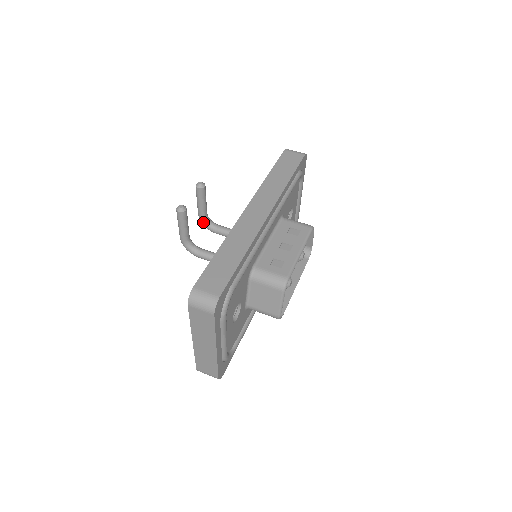
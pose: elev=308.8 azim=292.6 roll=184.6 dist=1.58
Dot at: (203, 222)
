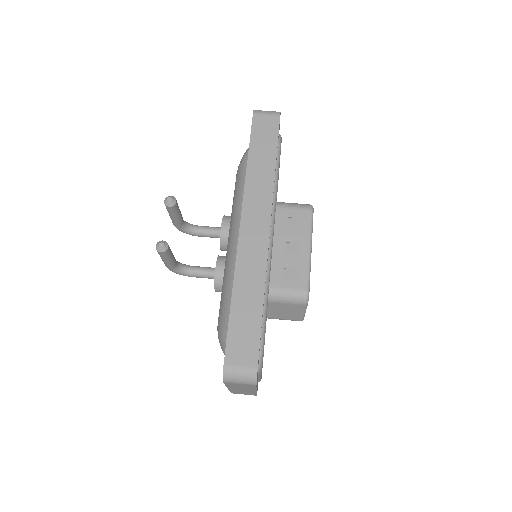
Dot at: (181, 230)
